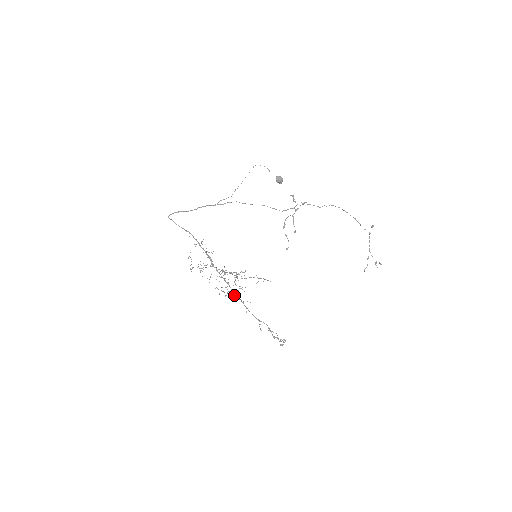
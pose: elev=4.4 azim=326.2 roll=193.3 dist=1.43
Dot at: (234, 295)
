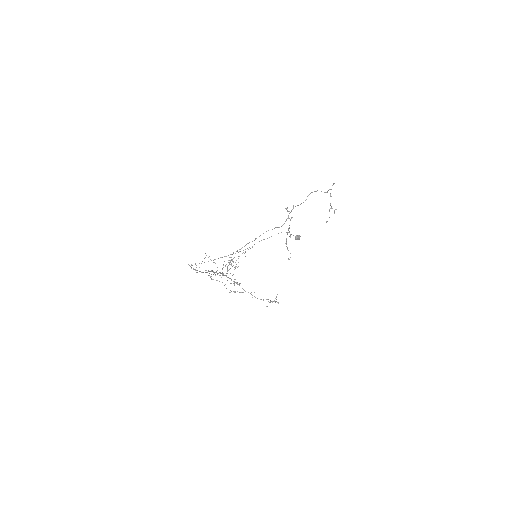
Dot at: occluded
